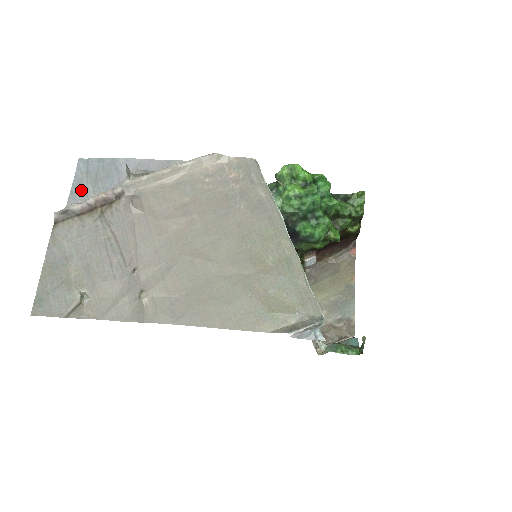
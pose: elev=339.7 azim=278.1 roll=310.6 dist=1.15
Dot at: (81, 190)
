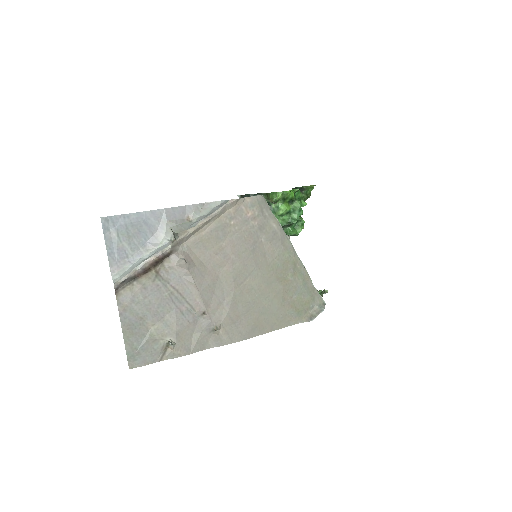
Dot at: (118, 250)
